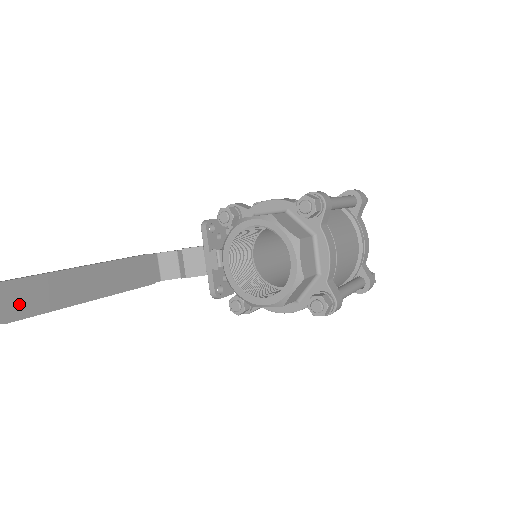
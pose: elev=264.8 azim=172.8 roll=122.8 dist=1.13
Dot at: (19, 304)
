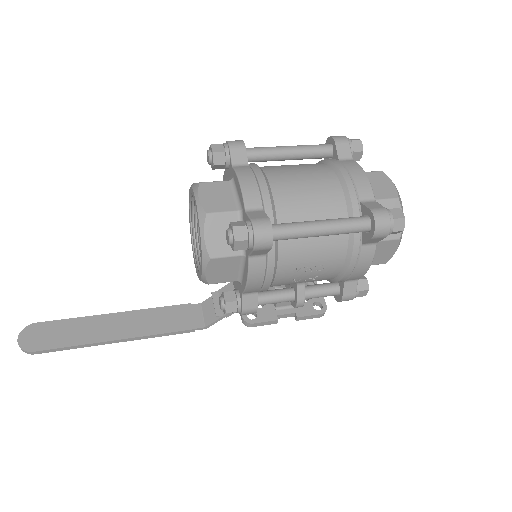
Dot at: (48, 339)
